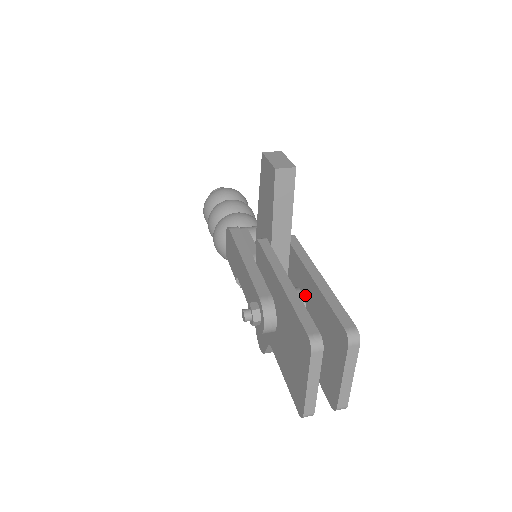
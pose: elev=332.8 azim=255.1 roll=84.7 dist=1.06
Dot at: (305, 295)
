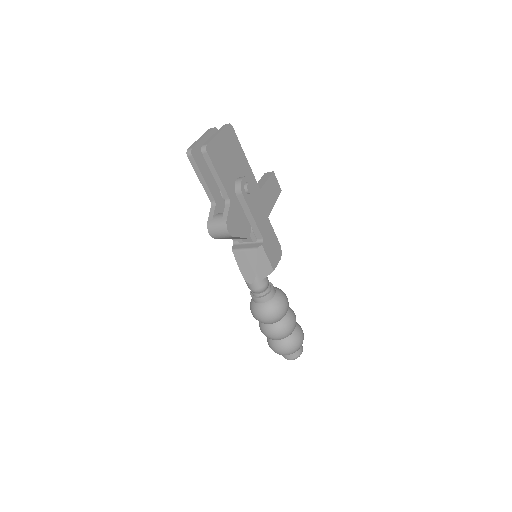
Dot at: occluded
